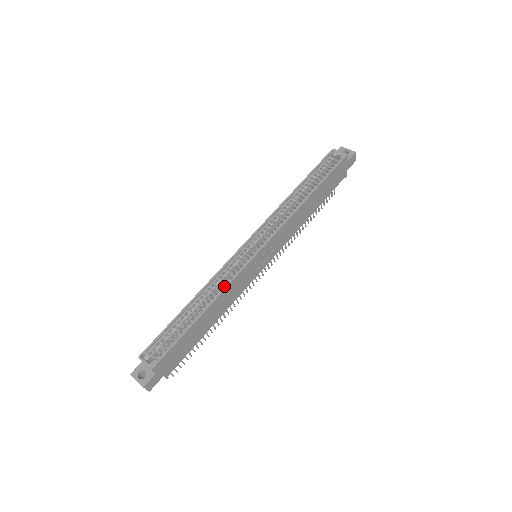
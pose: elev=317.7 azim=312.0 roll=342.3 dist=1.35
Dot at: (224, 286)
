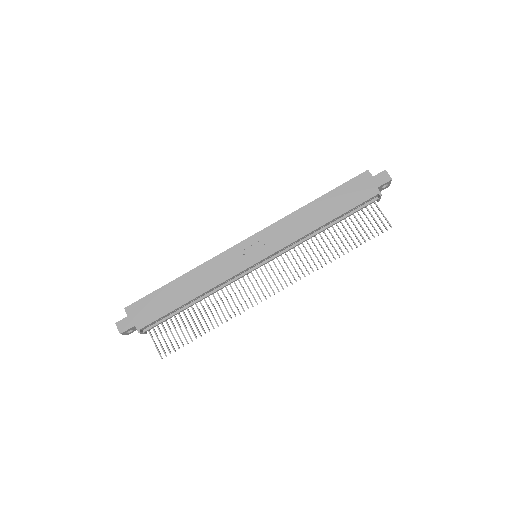
Dot at: (207, 264)
